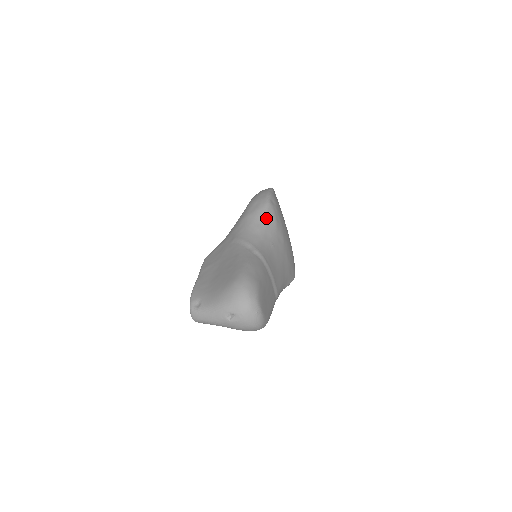
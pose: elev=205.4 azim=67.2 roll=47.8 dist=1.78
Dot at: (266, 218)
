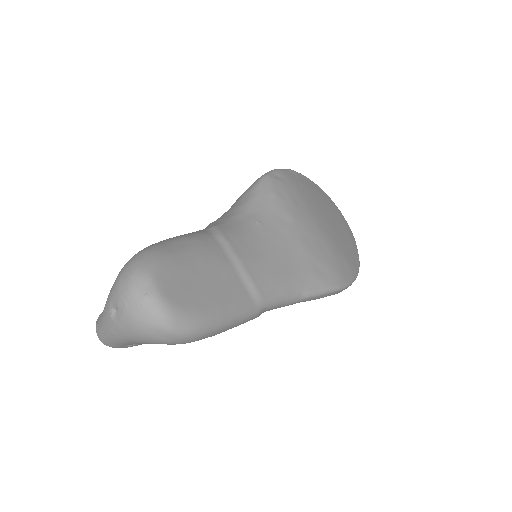
Dot at: (255, 193)
